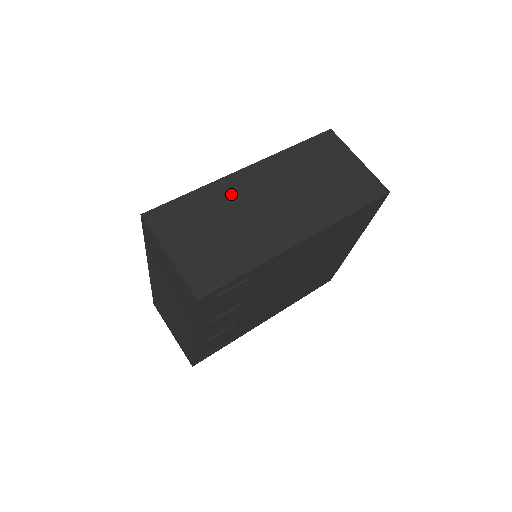
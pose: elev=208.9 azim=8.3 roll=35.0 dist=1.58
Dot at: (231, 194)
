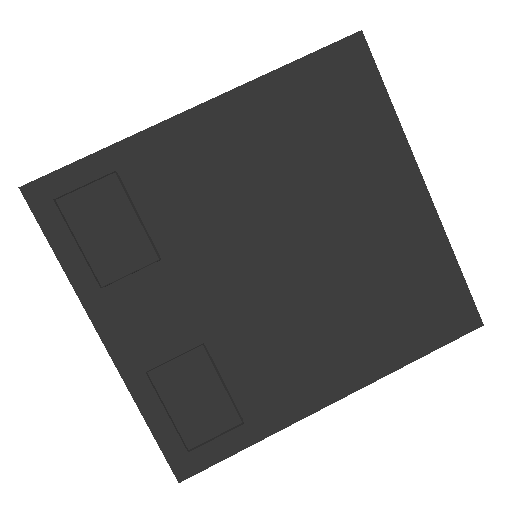
Dot at: occluded
